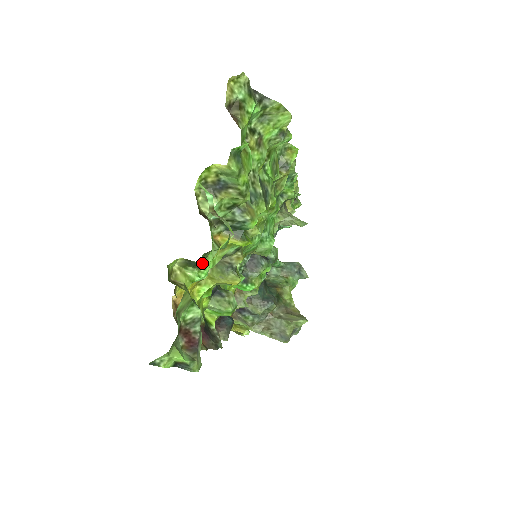
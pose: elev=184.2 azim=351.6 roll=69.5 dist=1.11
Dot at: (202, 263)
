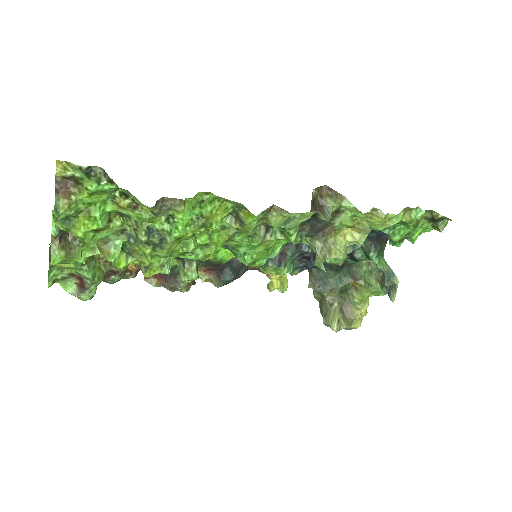
Dot at: occluded
